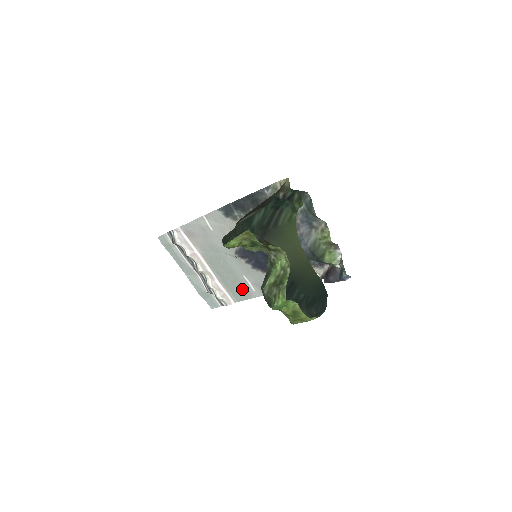
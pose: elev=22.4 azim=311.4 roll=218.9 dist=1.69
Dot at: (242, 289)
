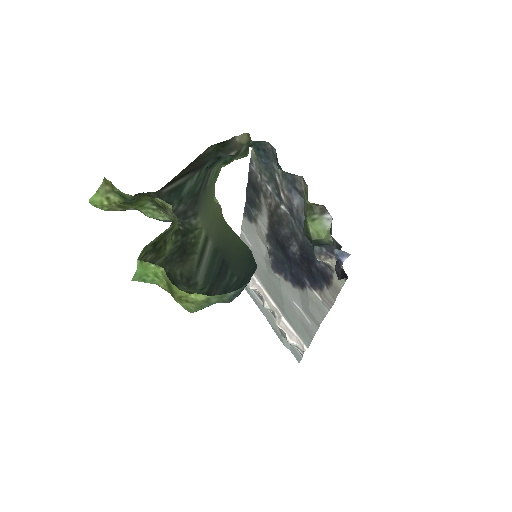
Dot at: (302, 324)
